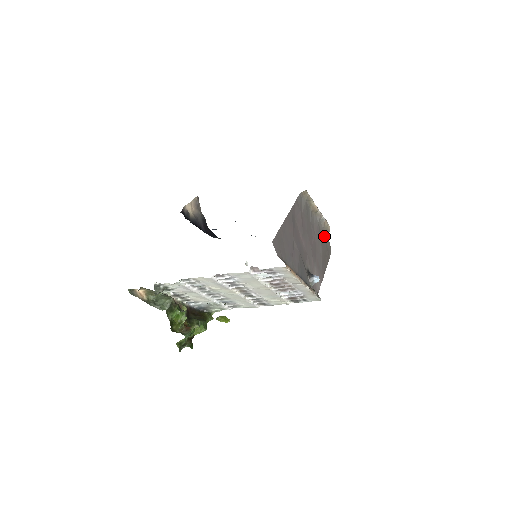
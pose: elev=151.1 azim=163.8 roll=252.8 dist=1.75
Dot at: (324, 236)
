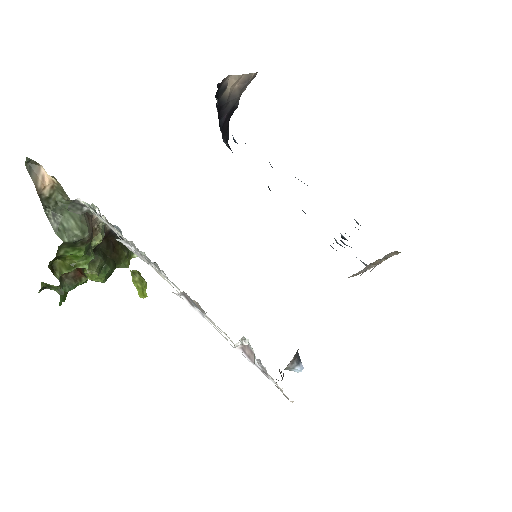
Dot at: occluded
